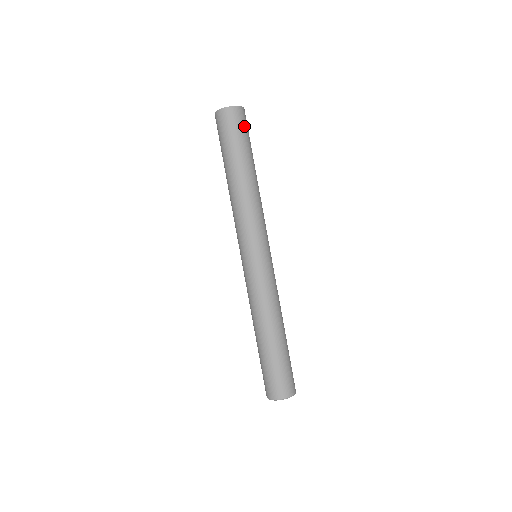
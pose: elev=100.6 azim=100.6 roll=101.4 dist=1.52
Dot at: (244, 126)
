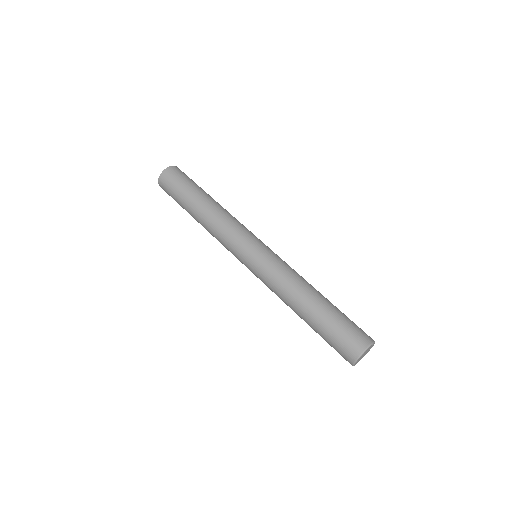
Dot at: (180, 176)
